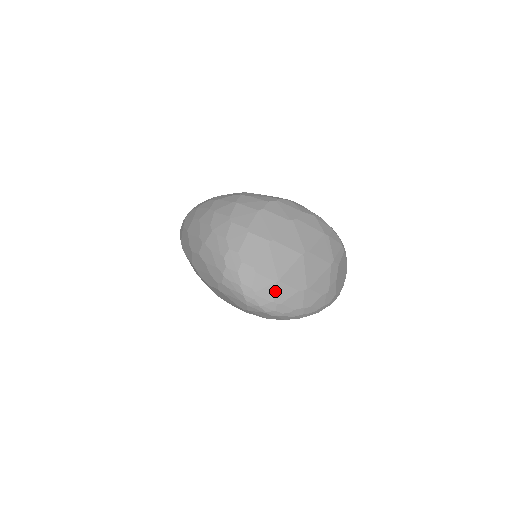
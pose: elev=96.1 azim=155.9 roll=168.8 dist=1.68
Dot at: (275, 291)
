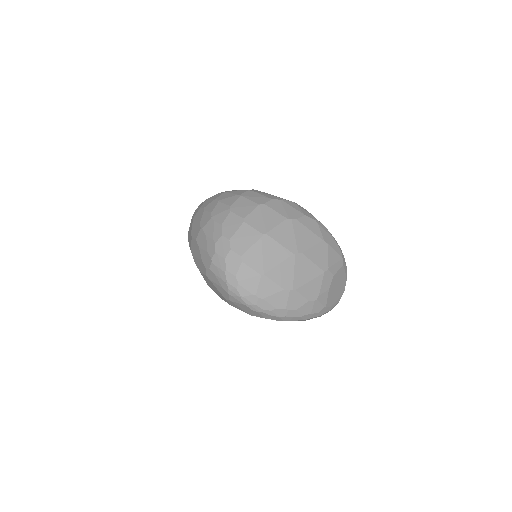
Dot at: (259, 284)
